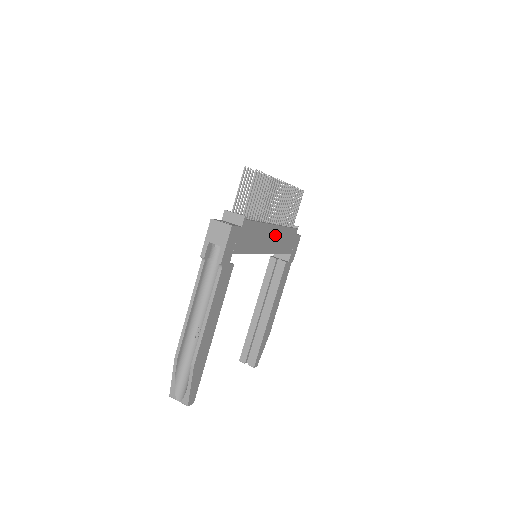
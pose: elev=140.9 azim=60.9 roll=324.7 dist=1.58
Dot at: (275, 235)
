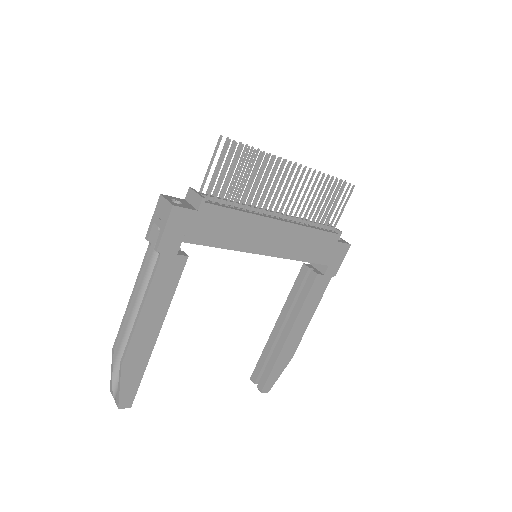
Dot at: (284, 234)
